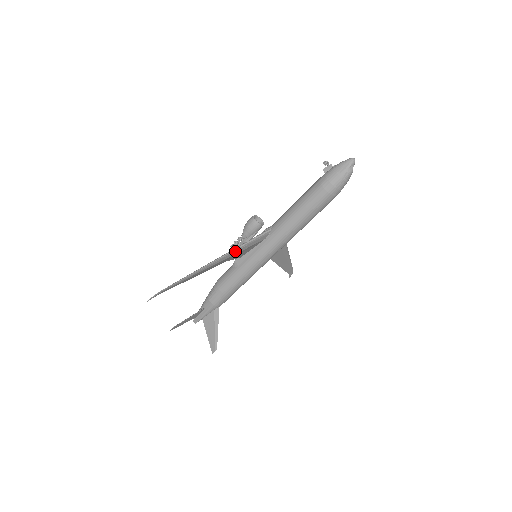
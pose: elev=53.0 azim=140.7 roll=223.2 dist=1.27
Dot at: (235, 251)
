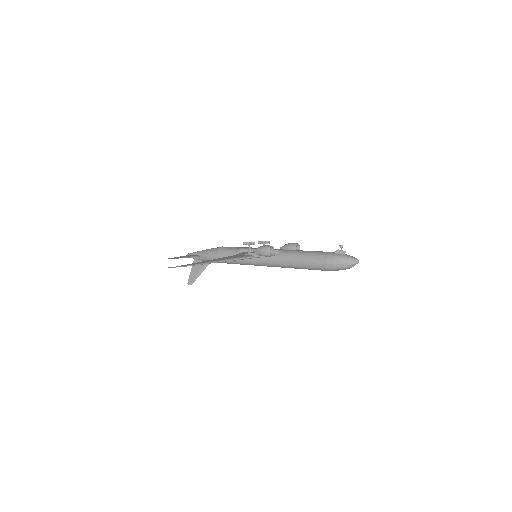
Dot at: (243, 259)
